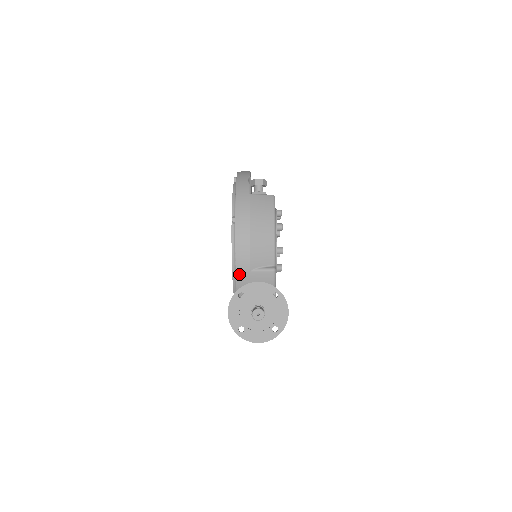
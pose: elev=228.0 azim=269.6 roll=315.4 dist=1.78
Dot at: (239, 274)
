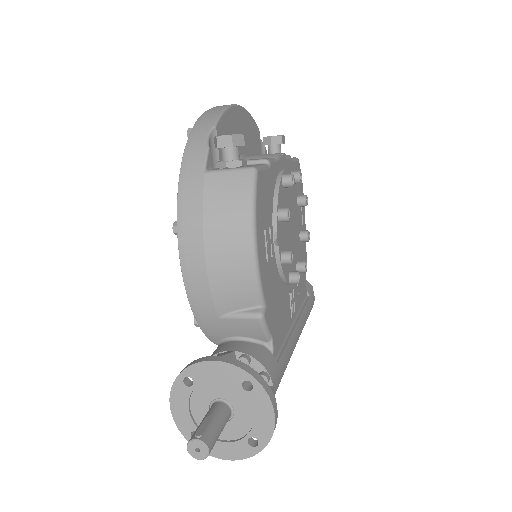
Dot at: (201, 321)
